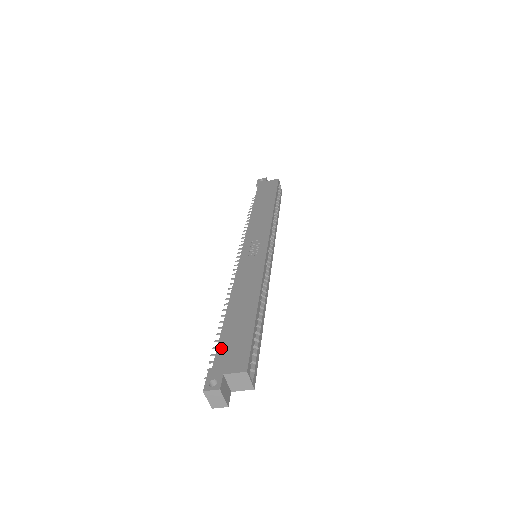
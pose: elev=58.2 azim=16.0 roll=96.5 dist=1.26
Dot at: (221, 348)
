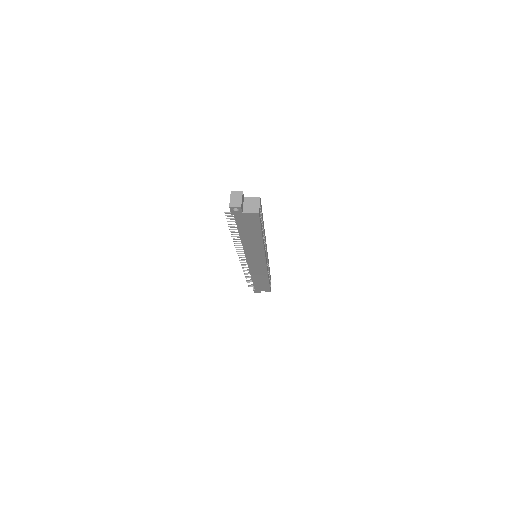
Dot at: occluded
